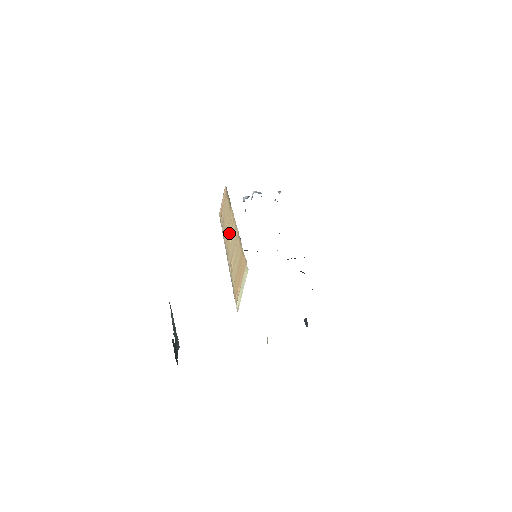
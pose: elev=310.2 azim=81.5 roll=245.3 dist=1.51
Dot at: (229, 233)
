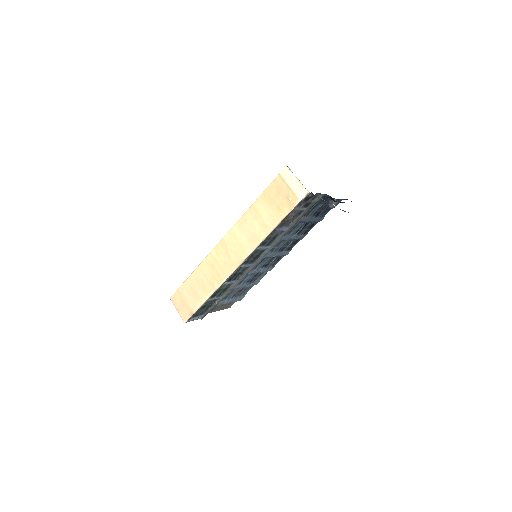
Dot at: (226, 258)
